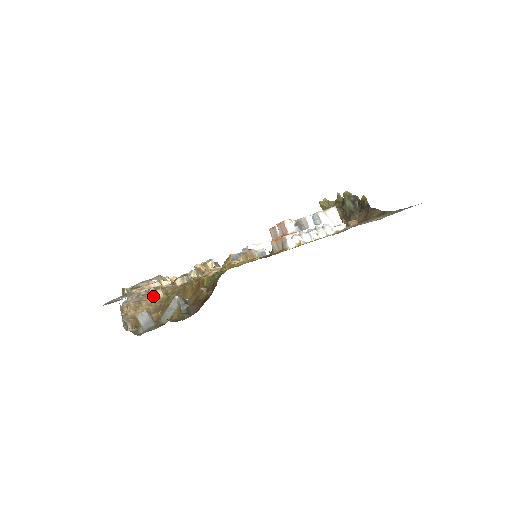
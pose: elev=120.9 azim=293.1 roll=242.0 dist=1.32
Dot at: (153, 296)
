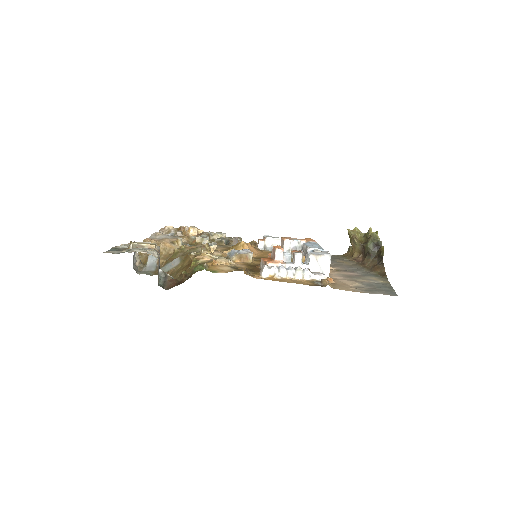
Dot at: (173, 242)
